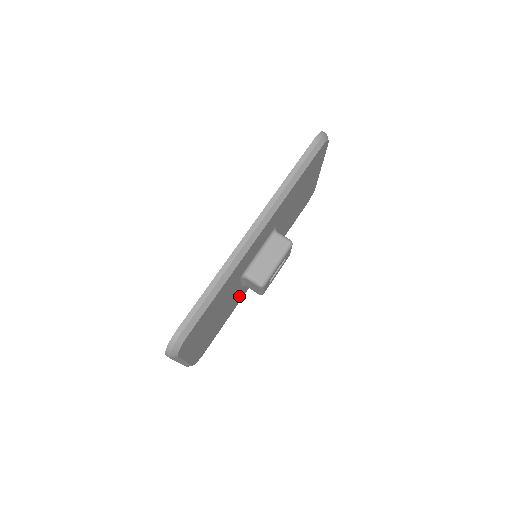
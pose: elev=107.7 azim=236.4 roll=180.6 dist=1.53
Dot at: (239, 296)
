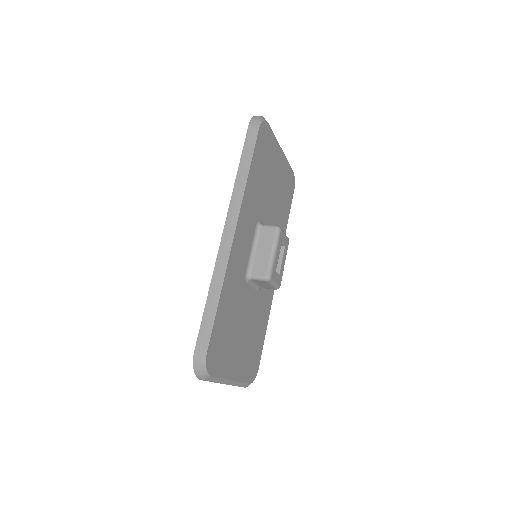
Dot at: (264, 301)
